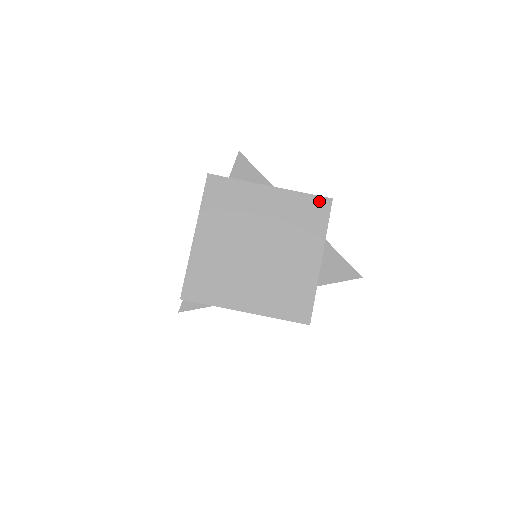
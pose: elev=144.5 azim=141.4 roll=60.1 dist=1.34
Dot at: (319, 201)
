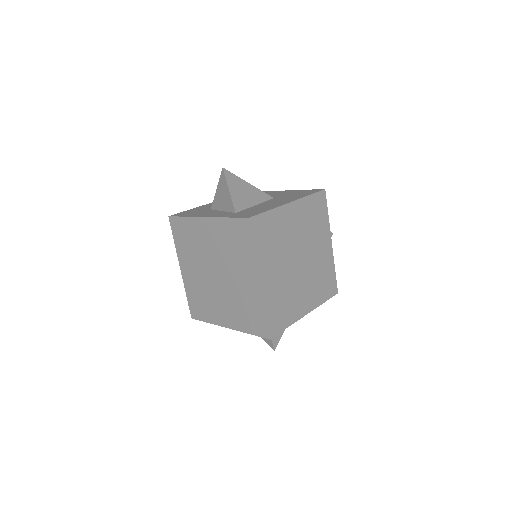
Dot at: (319, 196)
